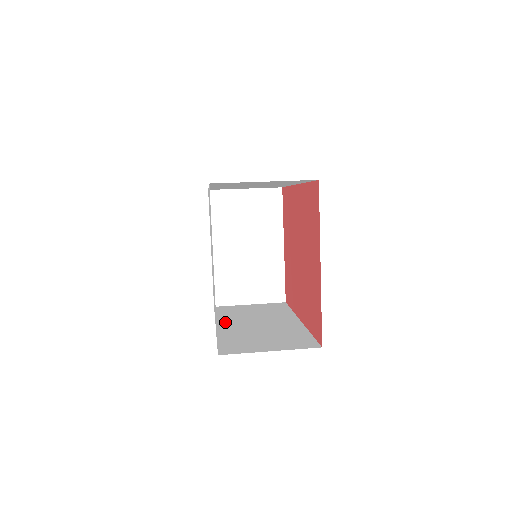
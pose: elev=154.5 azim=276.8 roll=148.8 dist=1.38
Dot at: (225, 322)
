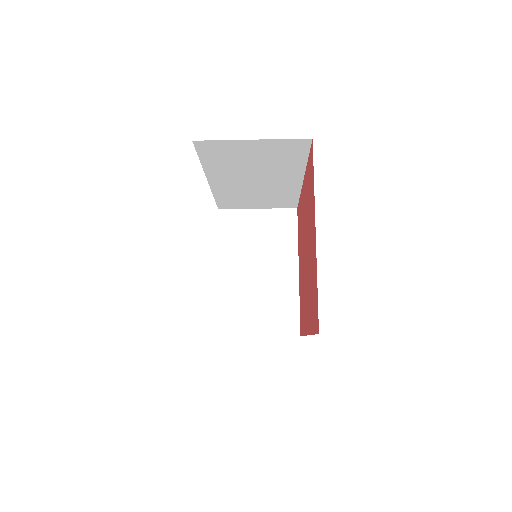
Dot at: occluded
